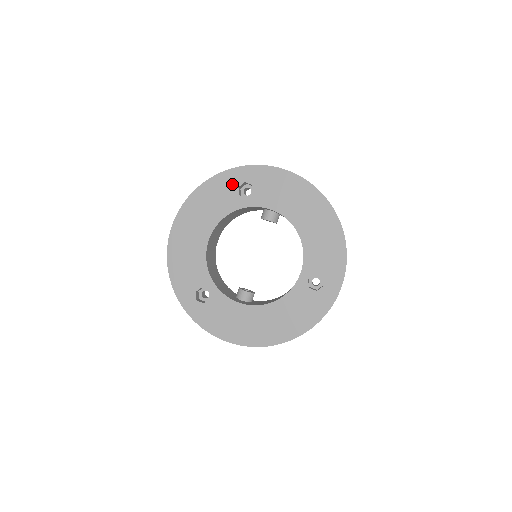
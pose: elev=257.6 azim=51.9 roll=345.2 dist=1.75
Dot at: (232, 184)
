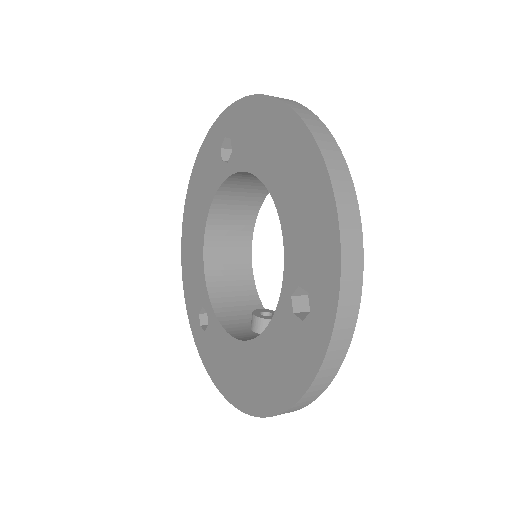
Dot at: (216, 146)
